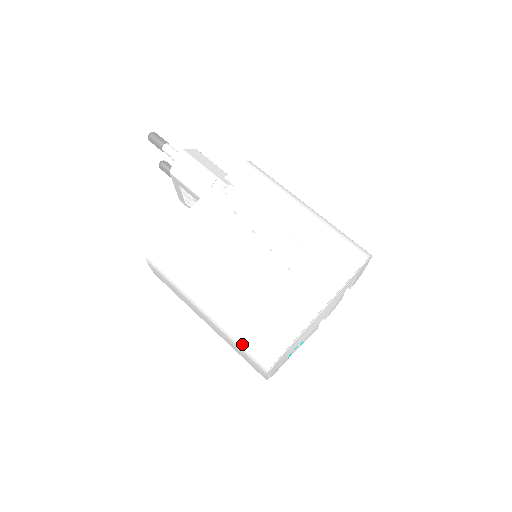
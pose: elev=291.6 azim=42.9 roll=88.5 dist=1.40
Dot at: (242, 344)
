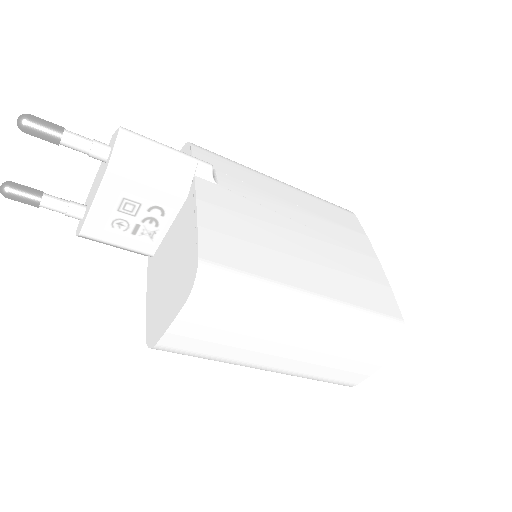
Dot at: (369, 335)
